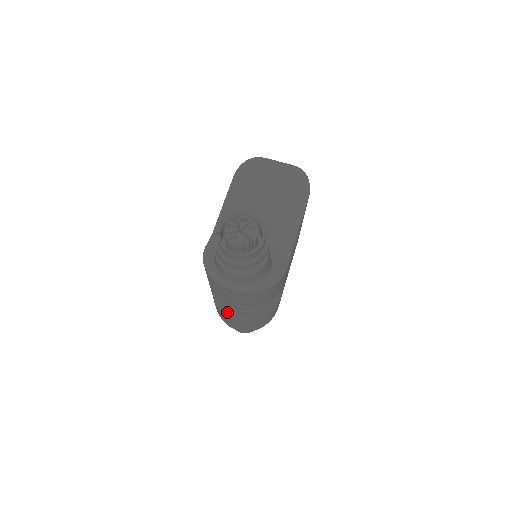
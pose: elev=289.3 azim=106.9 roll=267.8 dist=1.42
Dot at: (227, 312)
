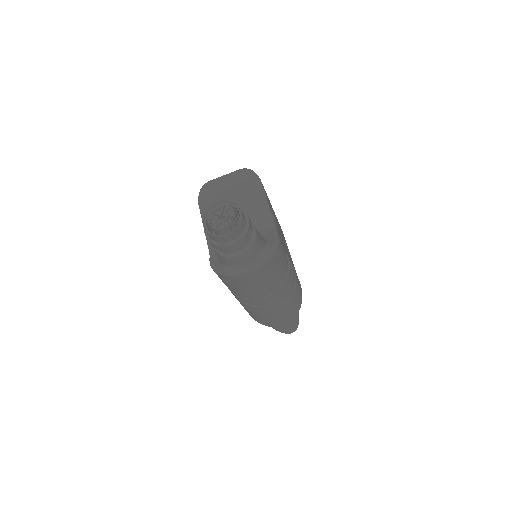
Dot at: (261, 308)
